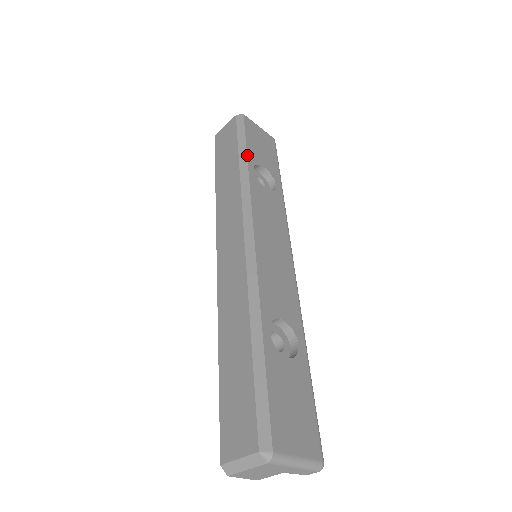
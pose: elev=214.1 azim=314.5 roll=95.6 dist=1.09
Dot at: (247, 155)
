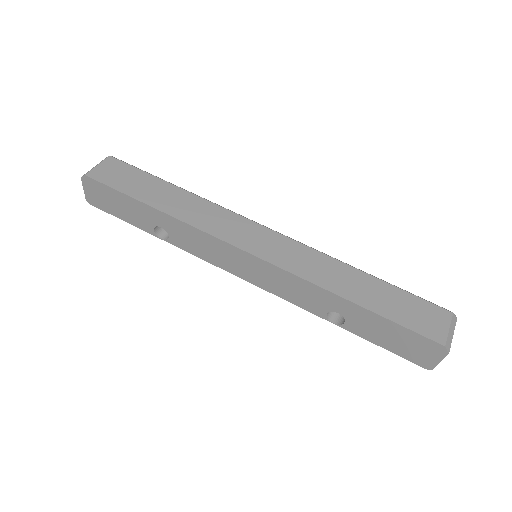
Dot at: occluded
